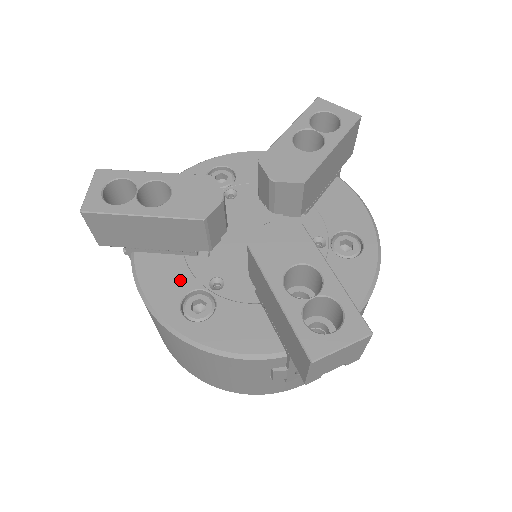
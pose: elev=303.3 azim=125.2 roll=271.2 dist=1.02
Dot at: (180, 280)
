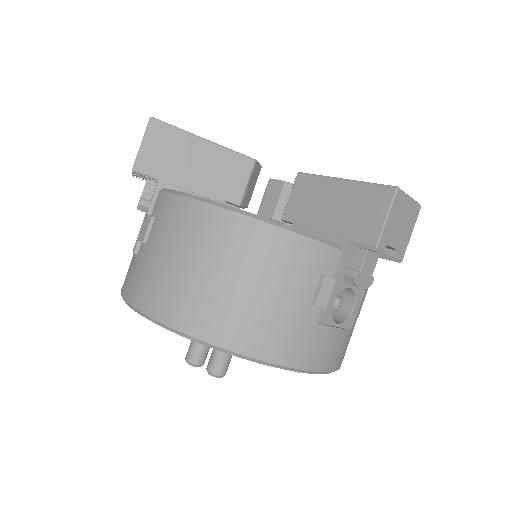
Dot at: occluded
